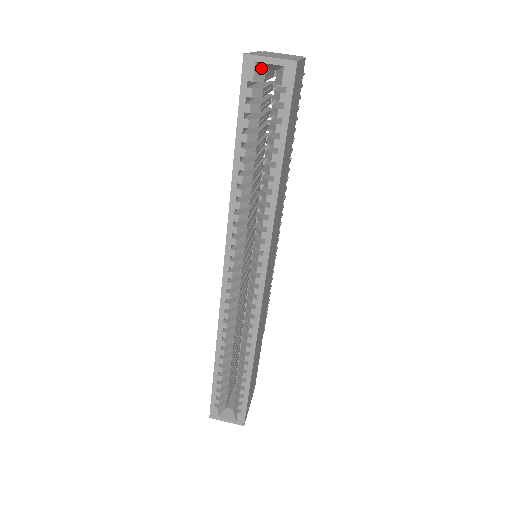
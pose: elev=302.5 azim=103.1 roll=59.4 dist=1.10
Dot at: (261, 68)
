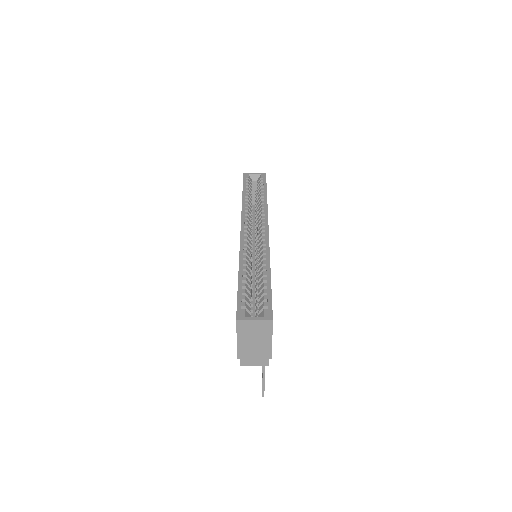
Dot at: (251, 179)
